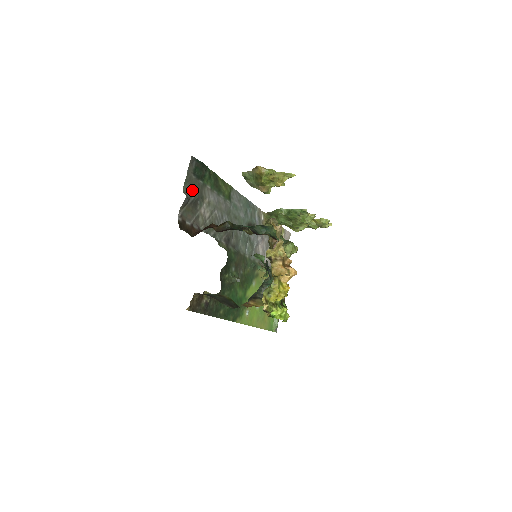
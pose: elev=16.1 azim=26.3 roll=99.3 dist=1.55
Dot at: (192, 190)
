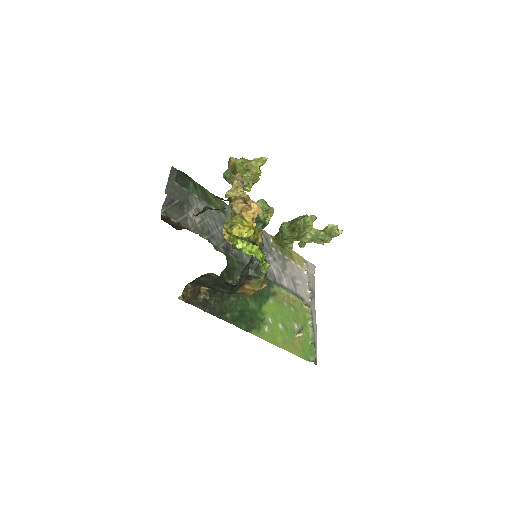
Dot at: (176, 194)
